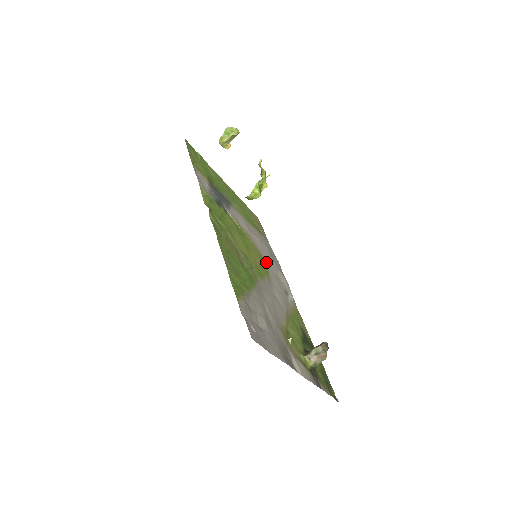
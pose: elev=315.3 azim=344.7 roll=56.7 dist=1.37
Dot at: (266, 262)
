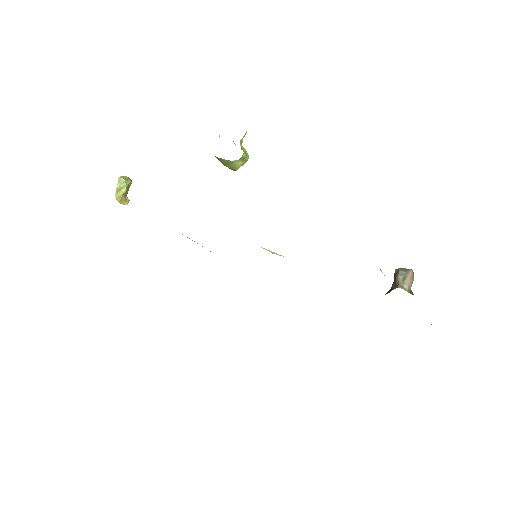
Dot at: occluded
